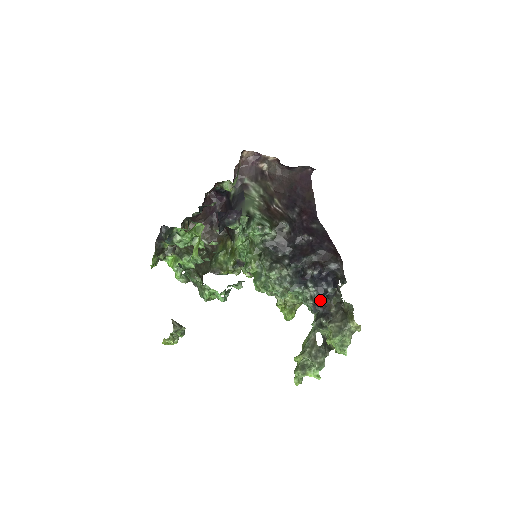
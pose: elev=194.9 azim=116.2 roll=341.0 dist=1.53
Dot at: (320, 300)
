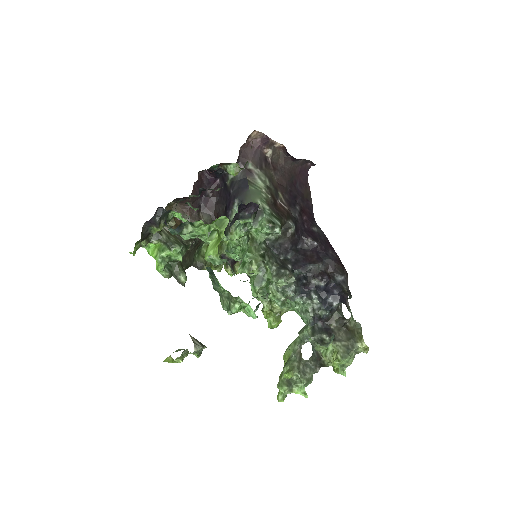
Dot at: (322, 314)
